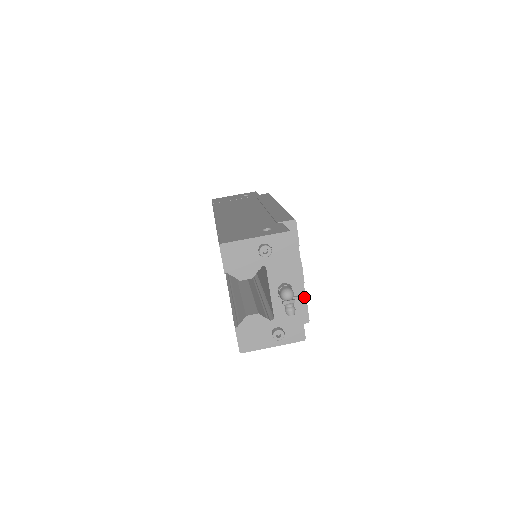
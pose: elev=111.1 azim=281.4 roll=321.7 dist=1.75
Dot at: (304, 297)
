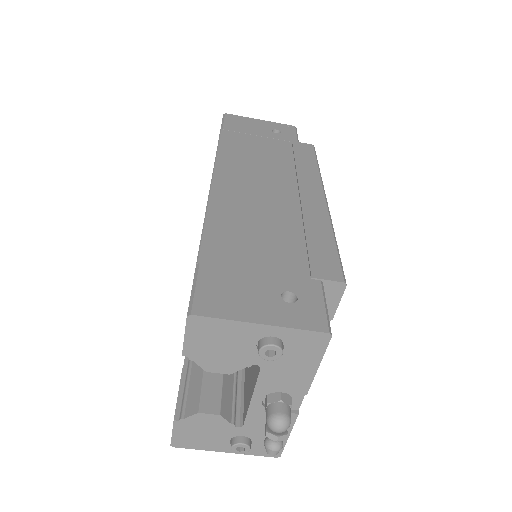
Dot at: occluded
